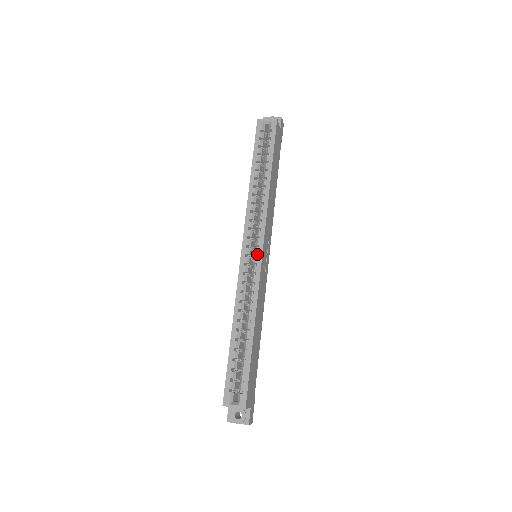
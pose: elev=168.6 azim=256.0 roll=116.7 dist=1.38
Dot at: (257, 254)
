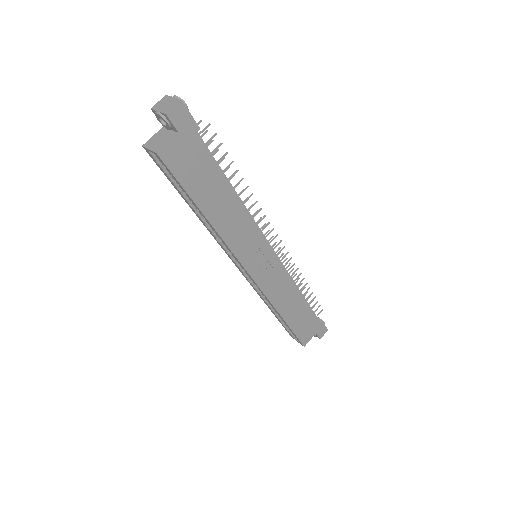
Dot at: (248, 274)
